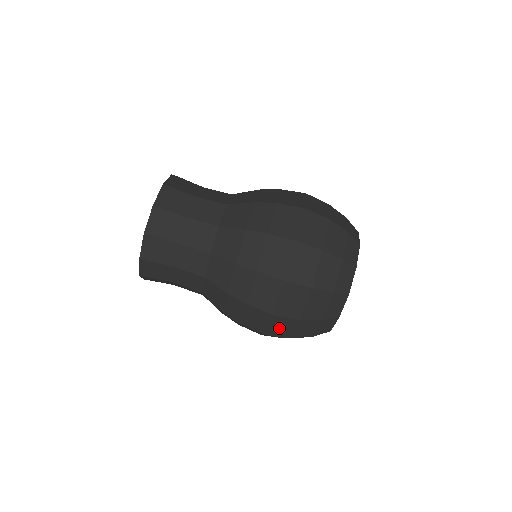
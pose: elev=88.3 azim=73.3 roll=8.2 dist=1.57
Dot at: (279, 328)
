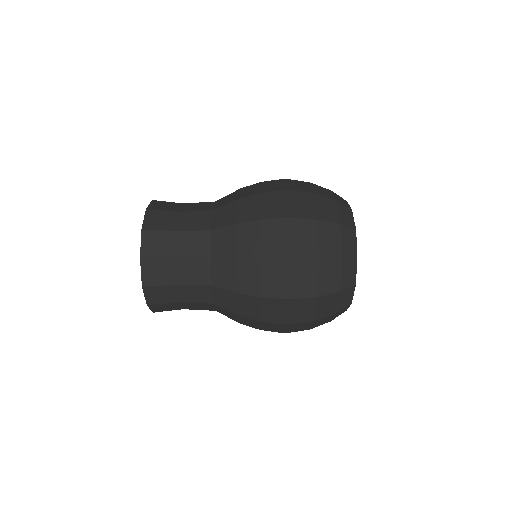
Dot at: (297, 328)
